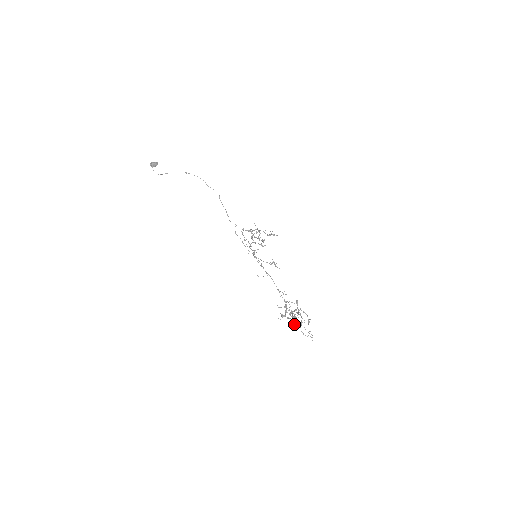
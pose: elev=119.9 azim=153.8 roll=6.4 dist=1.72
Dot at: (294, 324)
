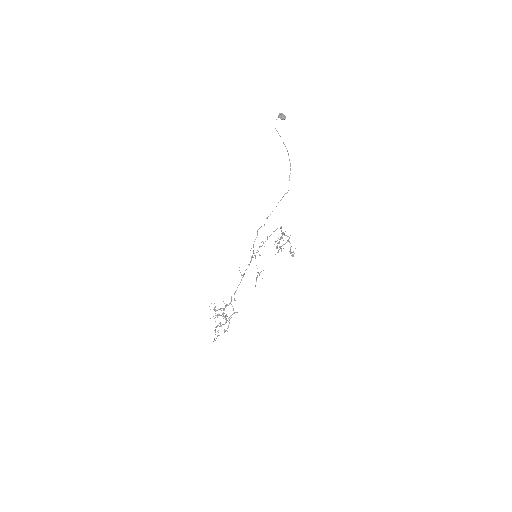
Dot at: (215, 321)
